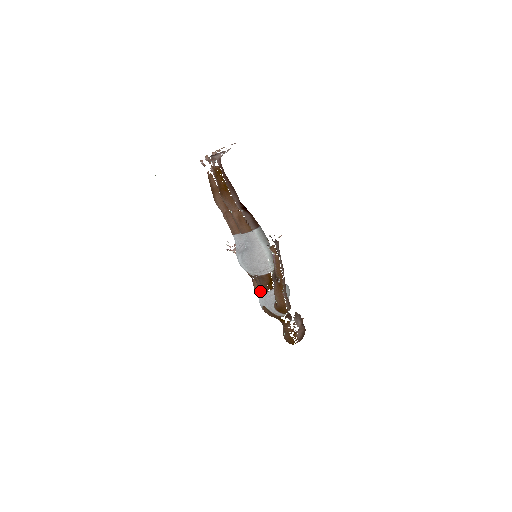
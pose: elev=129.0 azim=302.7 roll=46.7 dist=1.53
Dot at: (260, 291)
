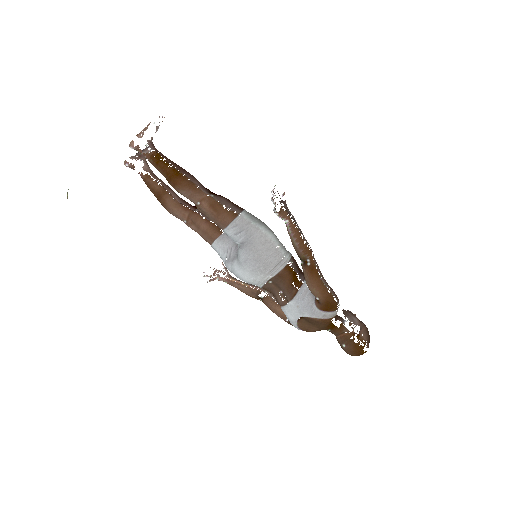
Dot at: (284, 300)
